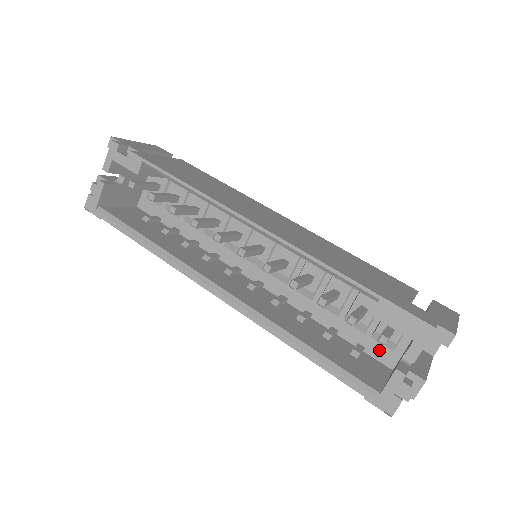
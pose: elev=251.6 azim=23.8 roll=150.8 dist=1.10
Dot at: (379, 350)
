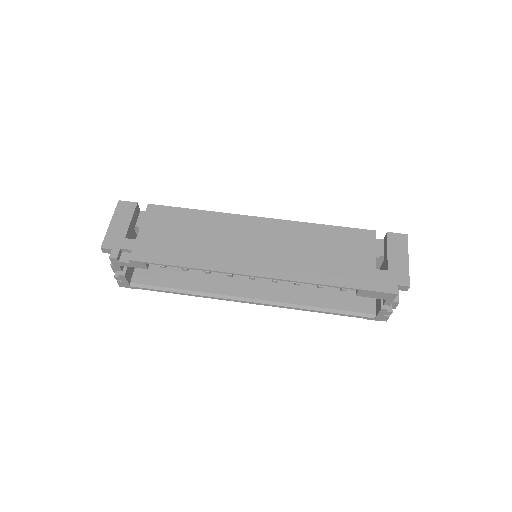
Dot at: occluded
